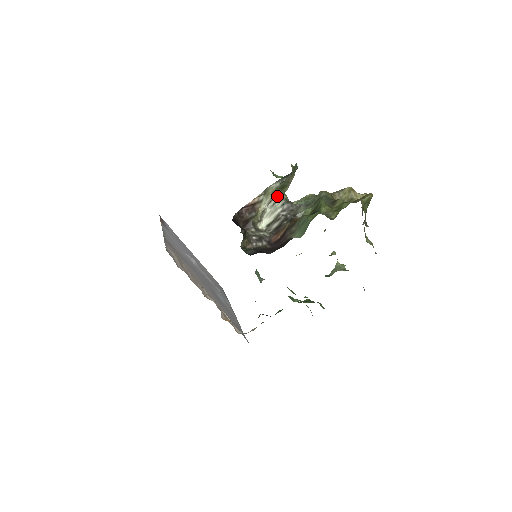
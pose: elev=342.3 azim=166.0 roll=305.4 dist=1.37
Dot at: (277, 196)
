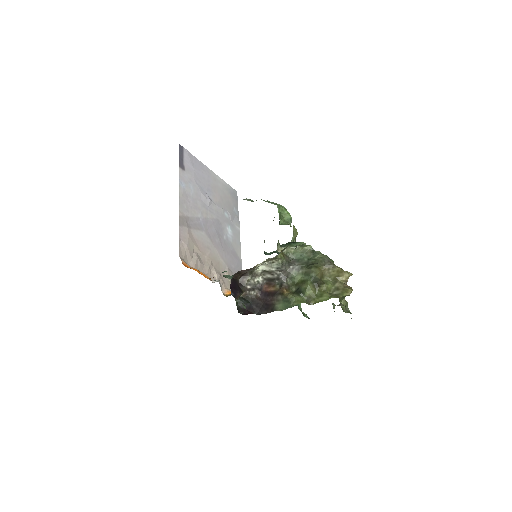
Dot at: (274, 259)
